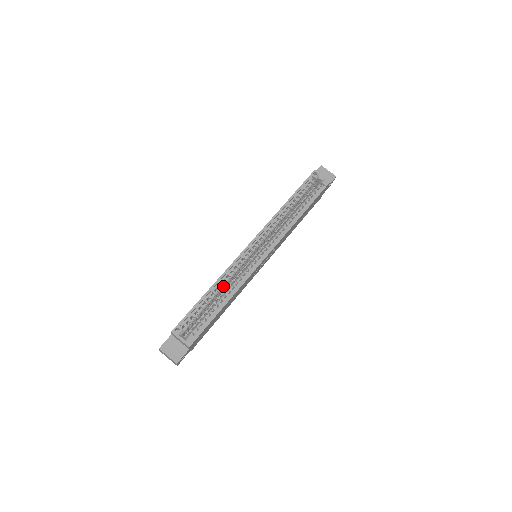
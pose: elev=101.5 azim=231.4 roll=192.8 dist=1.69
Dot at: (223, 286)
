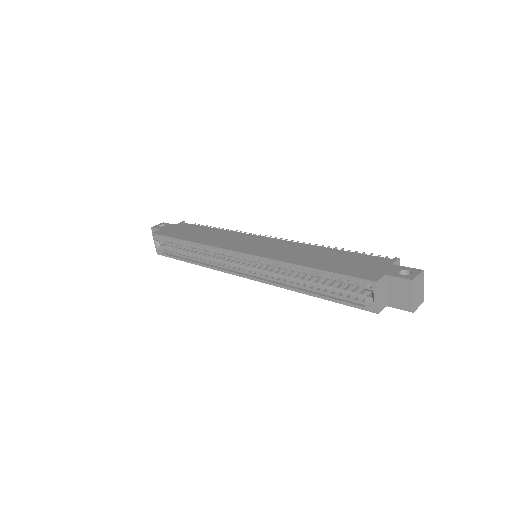
Dot at: (201, 249)
